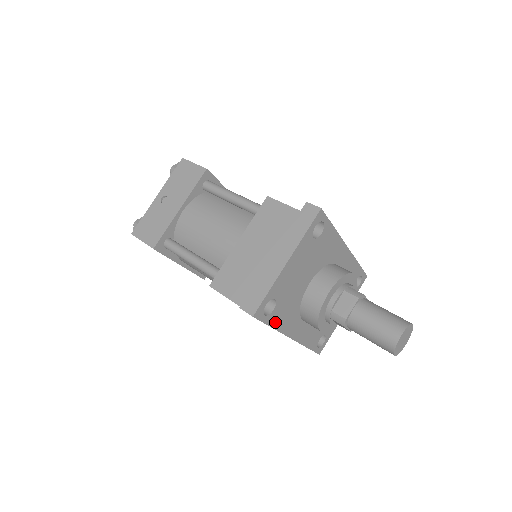
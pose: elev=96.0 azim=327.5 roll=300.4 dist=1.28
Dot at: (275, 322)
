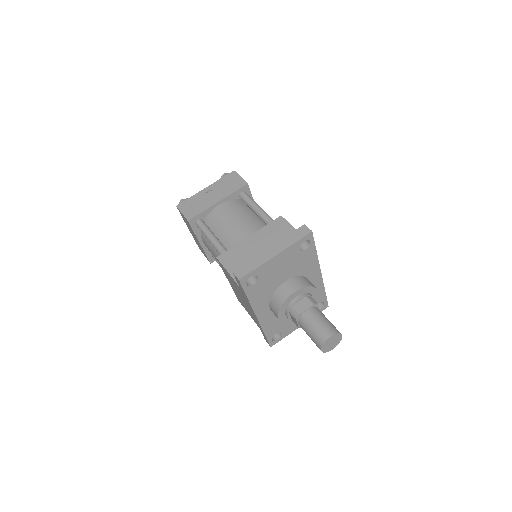
Dot at: (251, 295)
